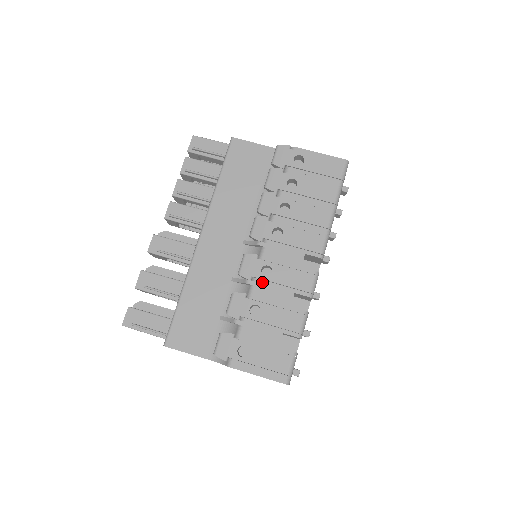
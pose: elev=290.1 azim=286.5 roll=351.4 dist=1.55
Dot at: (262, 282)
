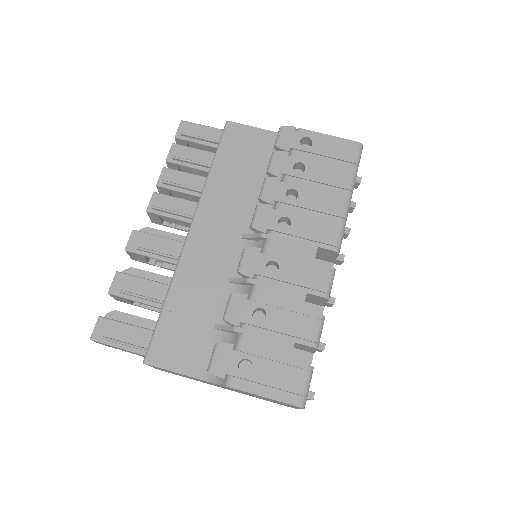
Dot at: (267, 280)
